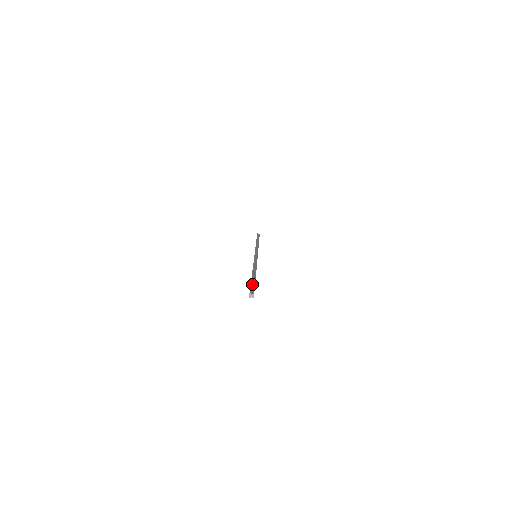
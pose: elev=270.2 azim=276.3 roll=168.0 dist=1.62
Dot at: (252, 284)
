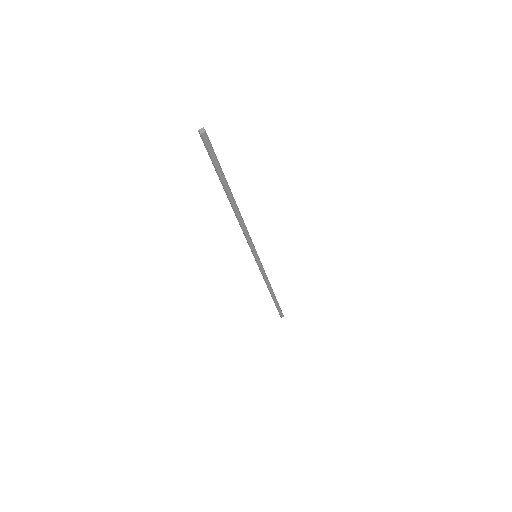
Dot at: (218, 162)
